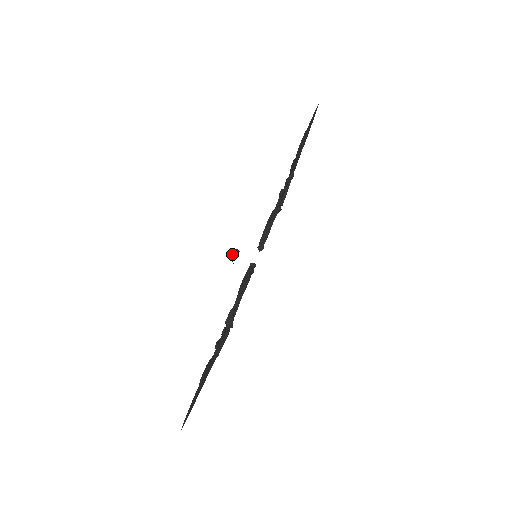
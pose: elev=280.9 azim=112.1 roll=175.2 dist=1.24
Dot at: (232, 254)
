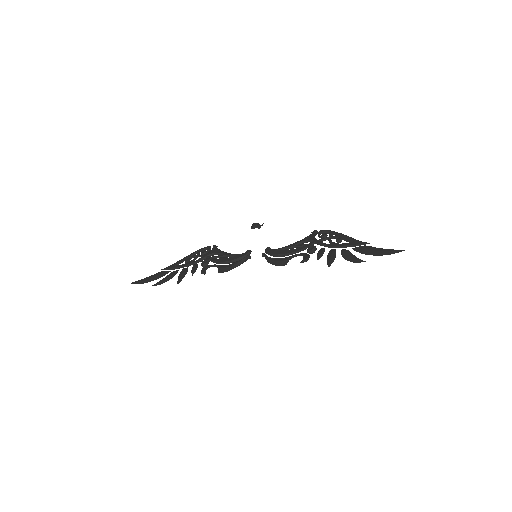
Dot at: (256, 223)
